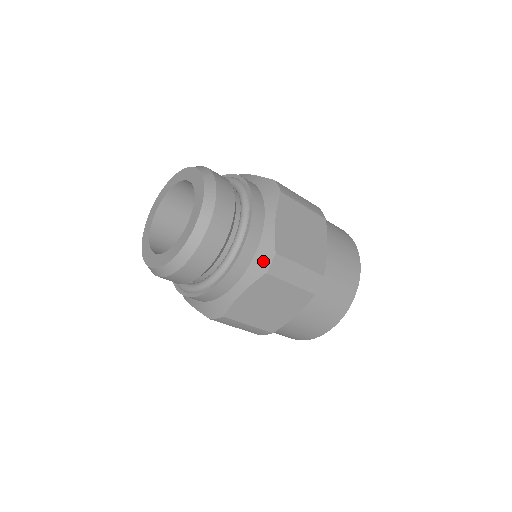
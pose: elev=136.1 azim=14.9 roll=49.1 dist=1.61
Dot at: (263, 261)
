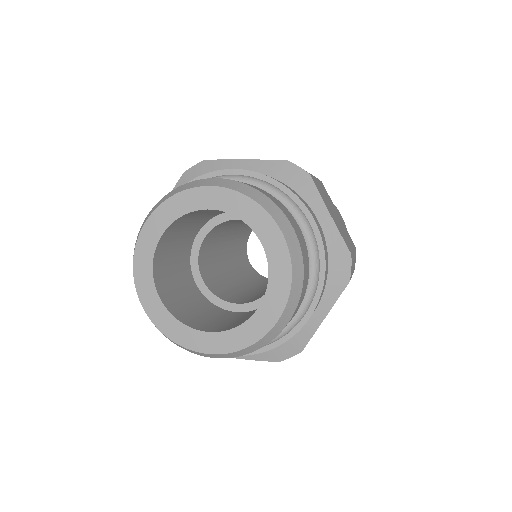
Dot at: (341, 270)
